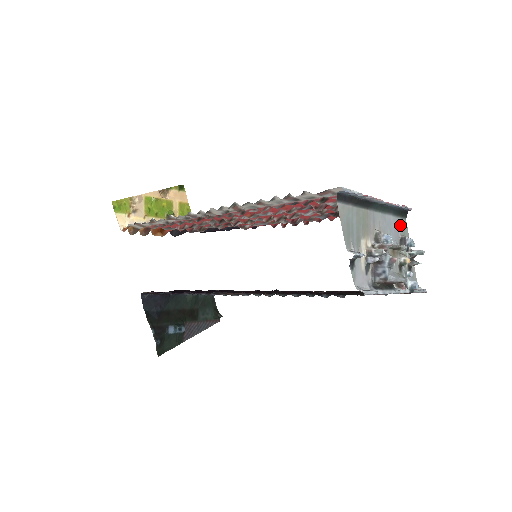
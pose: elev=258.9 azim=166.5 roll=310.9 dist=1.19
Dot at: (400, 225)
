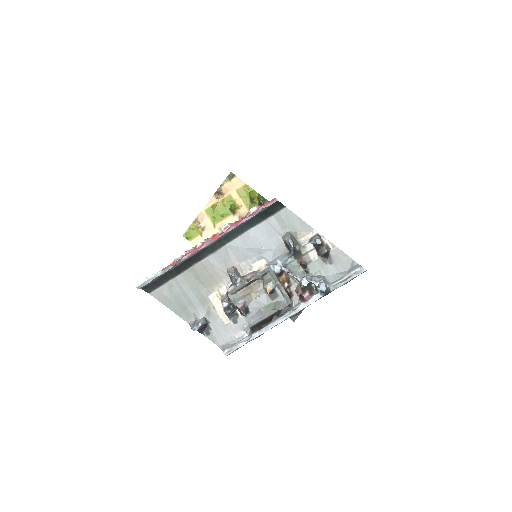
Dot at: (277, 224)
